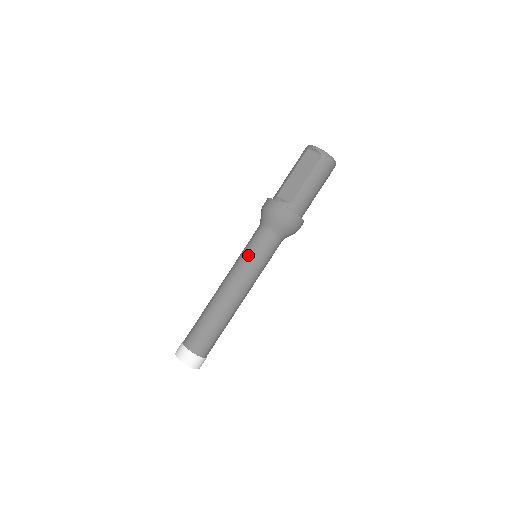
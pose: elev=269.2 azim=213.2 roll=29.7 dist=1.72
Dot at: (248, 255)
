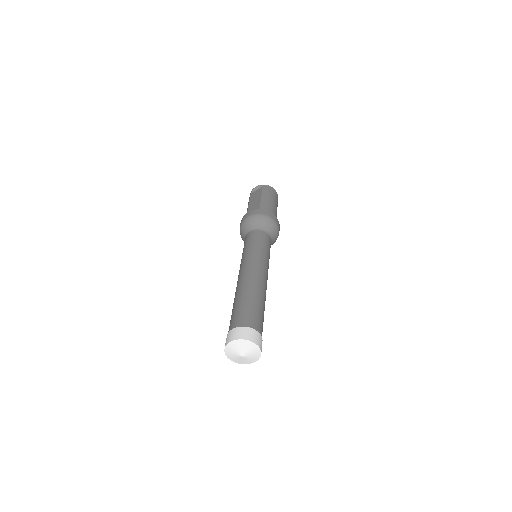
Dot at: (247, 248)
